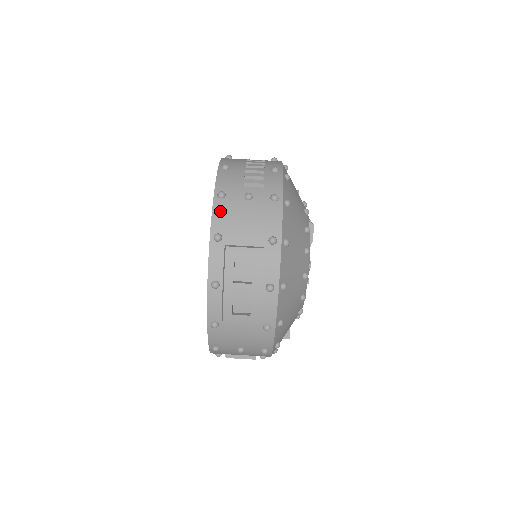
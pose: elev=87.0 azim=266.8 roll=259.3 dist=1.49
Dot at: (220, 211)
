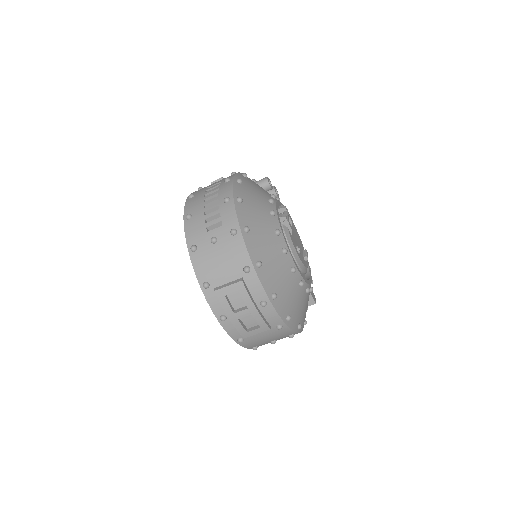
Dot at: (198, 263)
